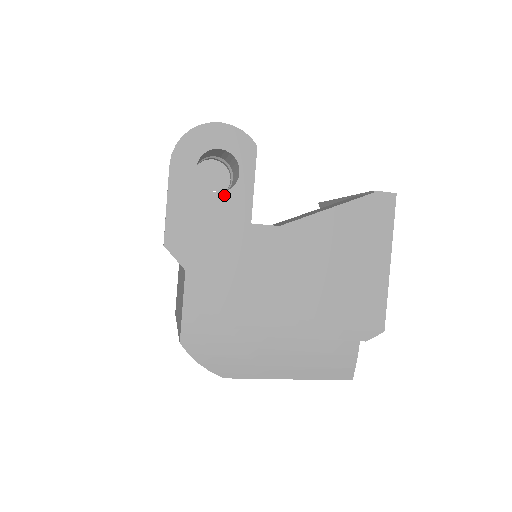
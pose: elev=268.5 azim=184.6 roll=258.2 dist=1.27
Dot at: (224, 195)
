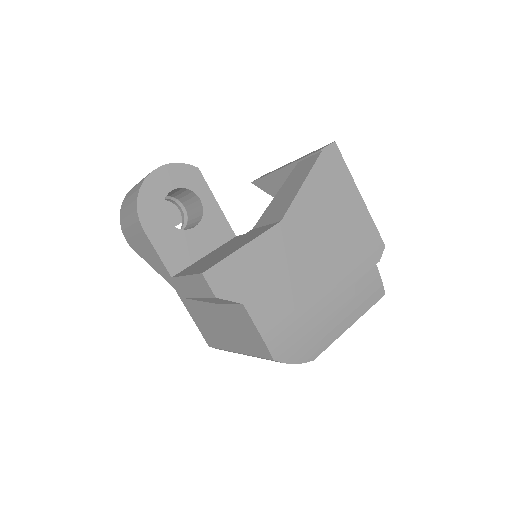
Dot at: (201, 225)
